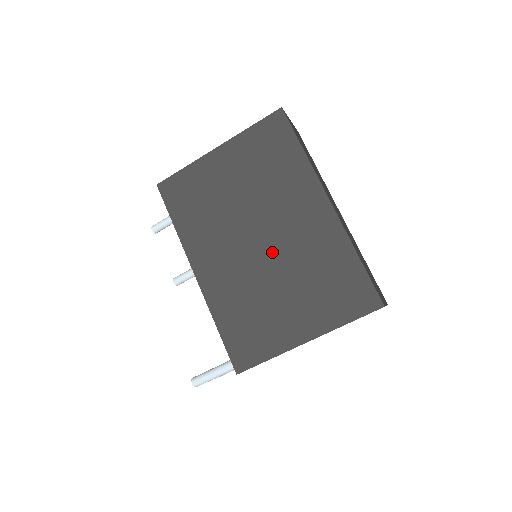
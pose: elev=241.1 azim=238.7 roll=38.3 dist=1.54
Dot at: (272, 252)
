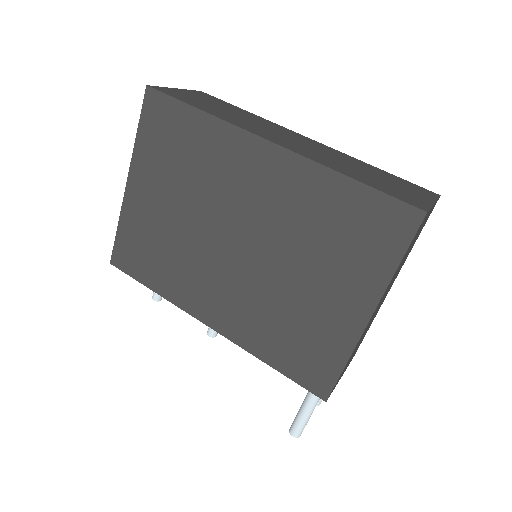
Dot at: (258, 246)
